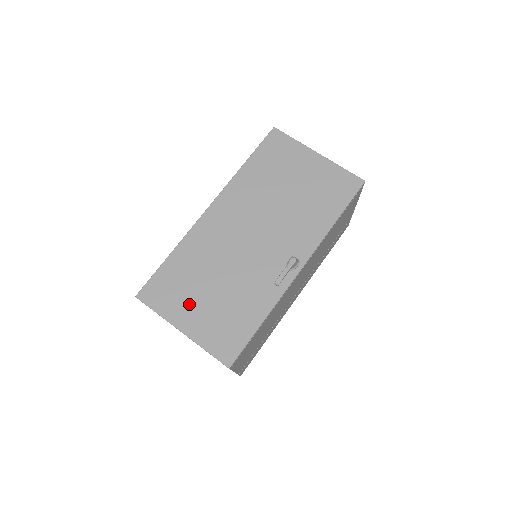
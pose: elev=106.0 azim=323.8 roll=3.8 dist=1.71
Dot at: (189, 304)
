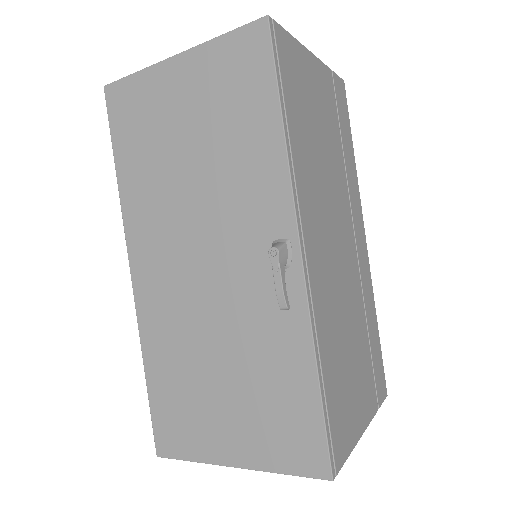
Dot at: (213, 422)
